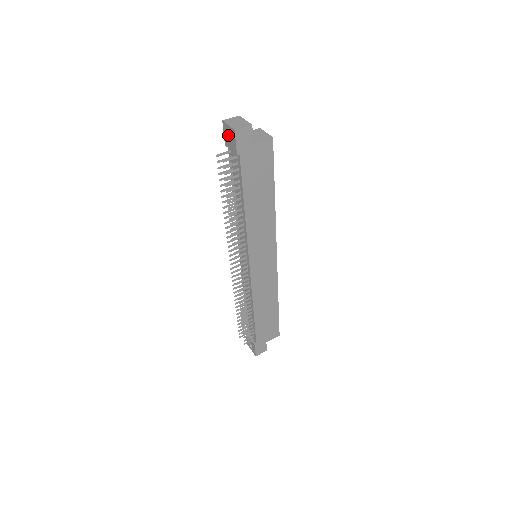
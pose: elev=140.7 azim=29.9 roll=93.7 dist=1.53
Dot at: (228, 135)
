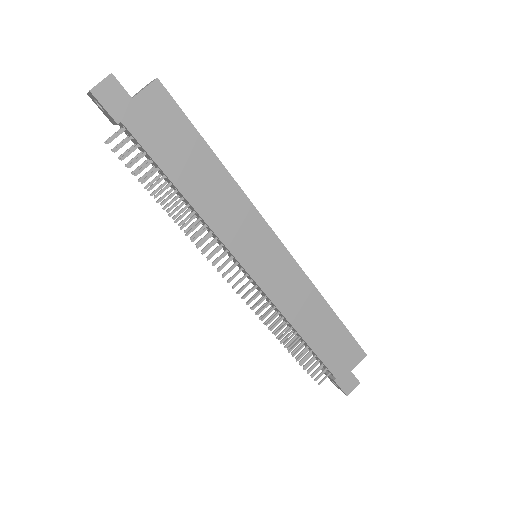
Dot at: (101, 107)
